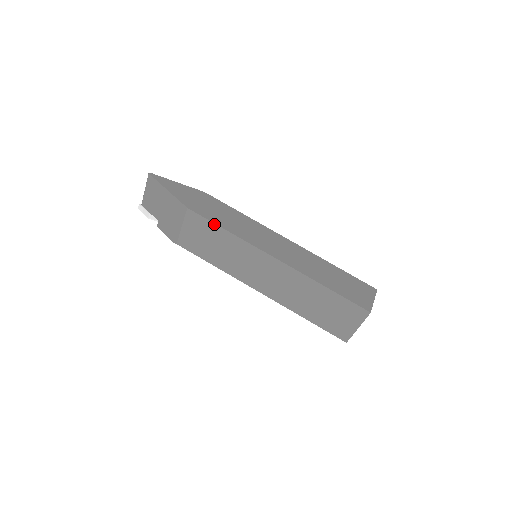
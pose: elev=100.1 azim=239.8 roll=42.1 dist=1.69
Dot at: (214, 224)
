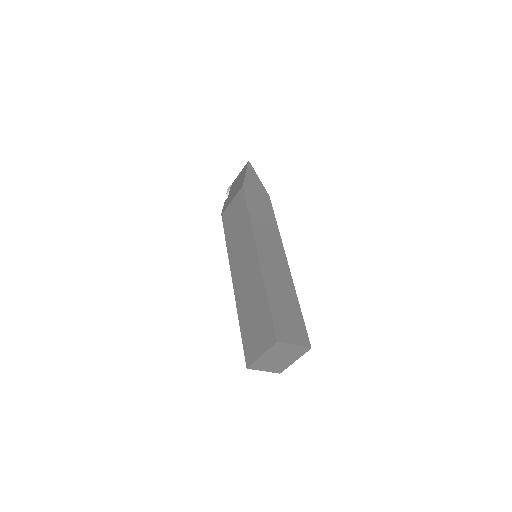
Dot at: (246, 205)
